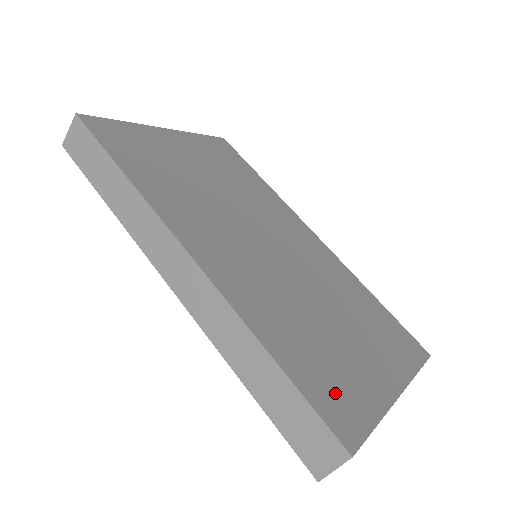
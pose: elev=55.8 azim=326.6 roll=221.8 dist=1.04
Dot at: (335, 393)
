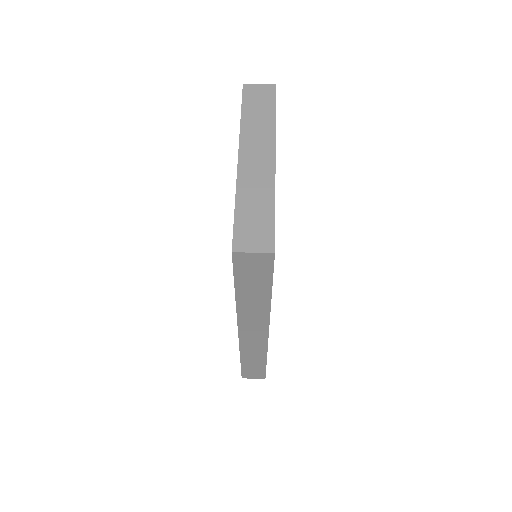
Dot at: occluded
